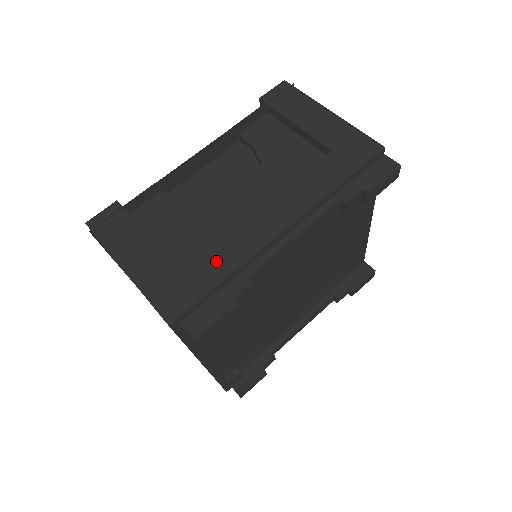
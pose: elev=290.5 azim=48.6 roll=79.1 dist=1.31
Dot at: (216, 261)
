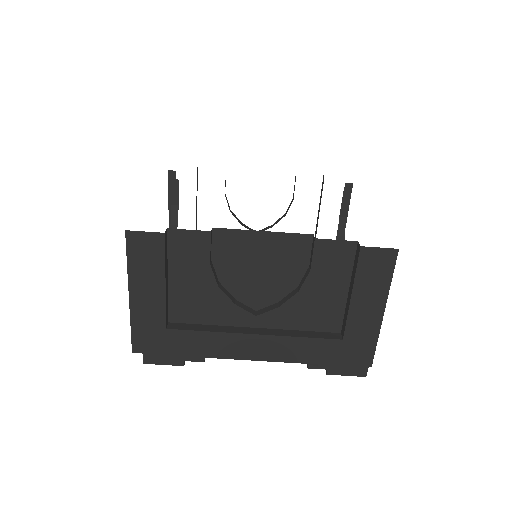
Dot at: (194, 342)
